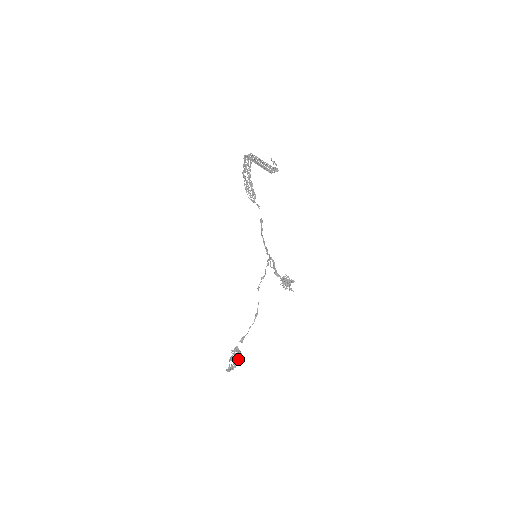
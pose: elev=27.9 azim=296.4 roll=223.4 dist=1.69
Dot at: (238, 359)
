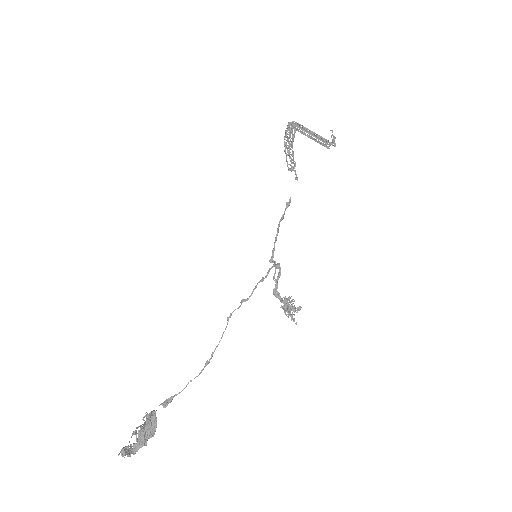
Dot at: (148, 436)
